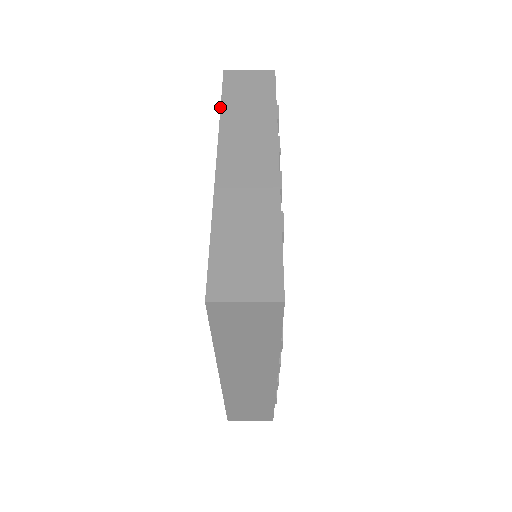
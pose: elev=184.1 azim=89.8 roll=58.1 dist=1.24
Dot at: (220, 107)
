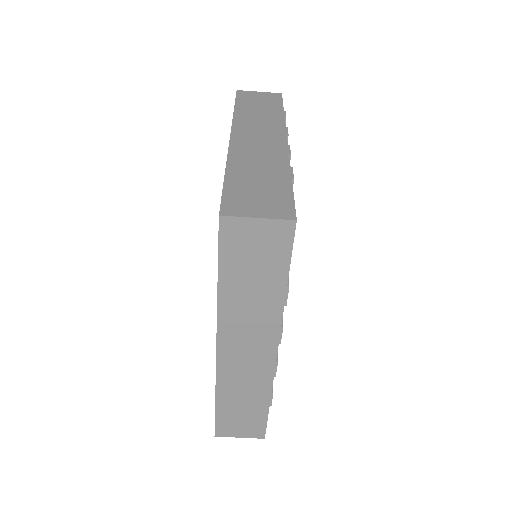
Dot at: occluded
